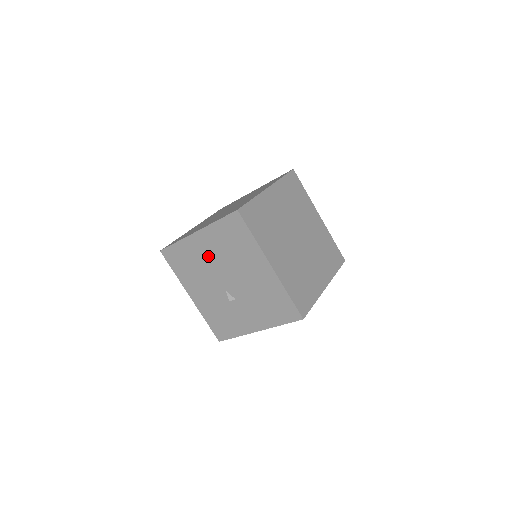
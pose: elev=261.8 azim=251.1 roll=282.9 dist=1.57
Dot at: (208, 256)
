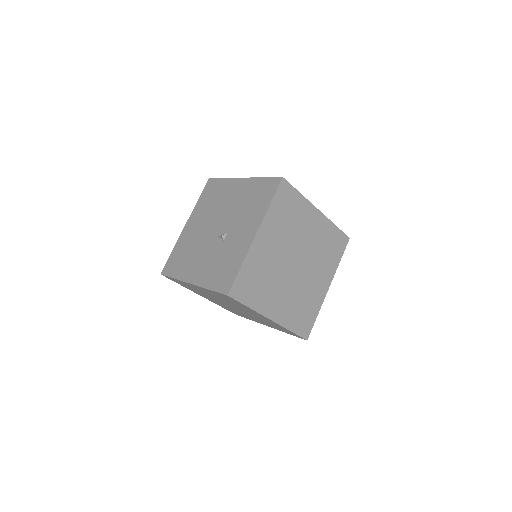
Dot at: (198, 229)
